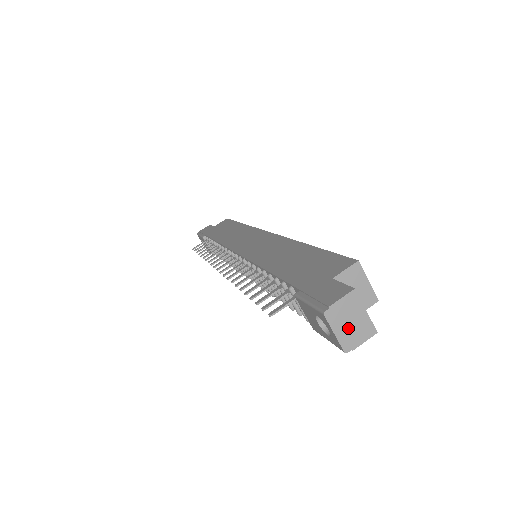
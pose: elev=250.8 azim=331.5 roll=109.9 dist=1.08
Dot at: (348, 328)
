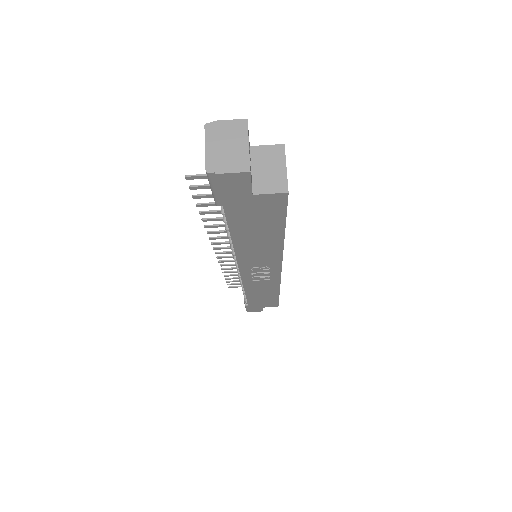
Dot at: (222, 150)
